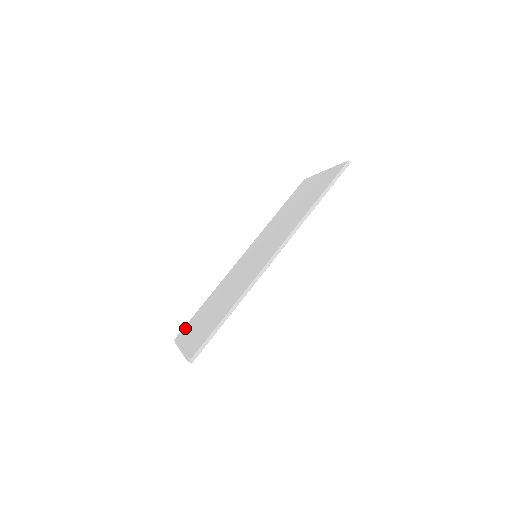
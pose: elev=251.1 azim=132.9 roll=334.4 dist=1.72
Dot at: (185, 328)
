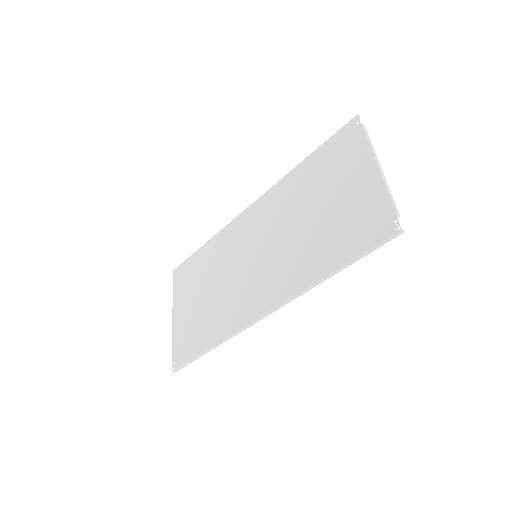
Dot at: (182, 270)
